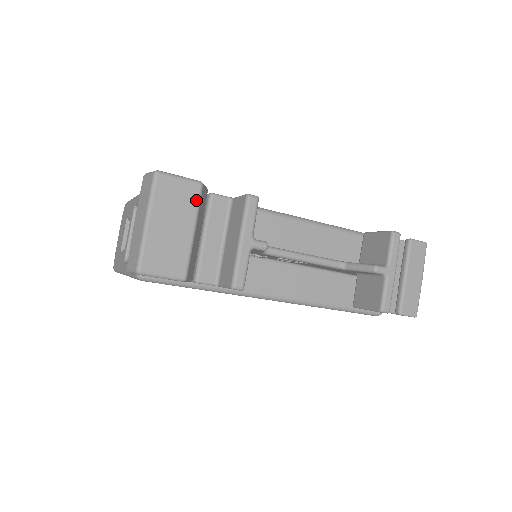
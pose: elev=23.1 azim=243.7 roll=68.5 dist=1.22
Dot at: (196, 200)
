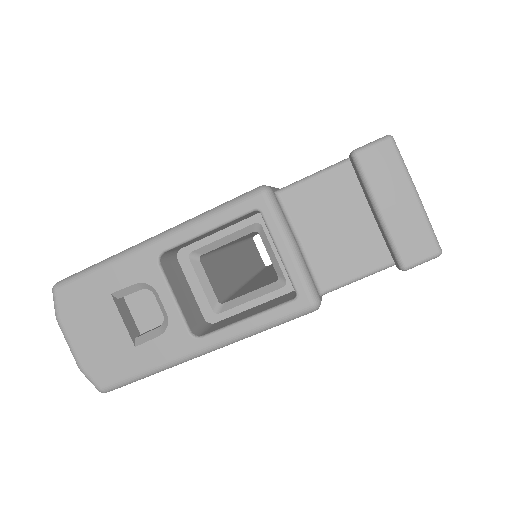
Dot at: occluded
